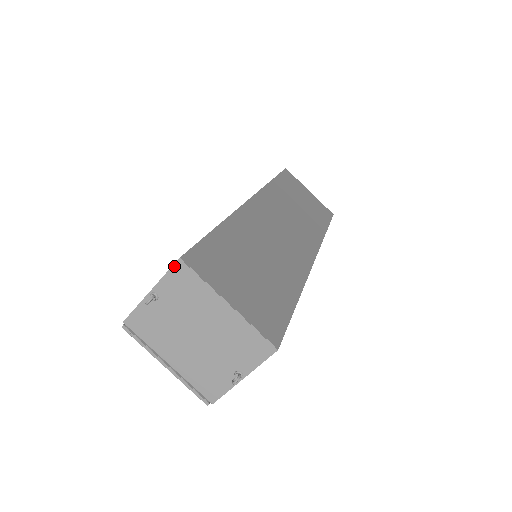
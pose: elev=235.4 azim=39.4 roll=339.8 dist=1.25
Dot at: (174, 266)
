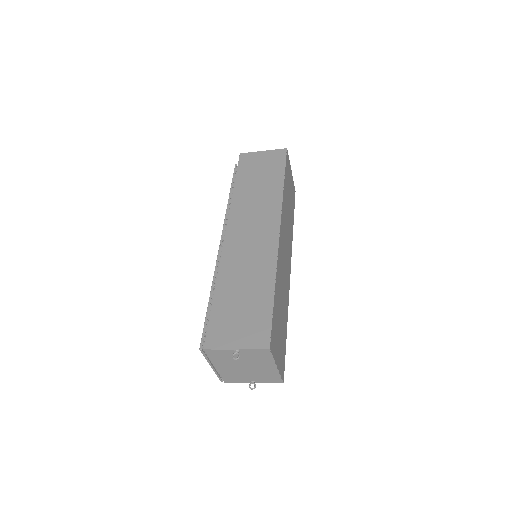
Dot at: (263, 349)
